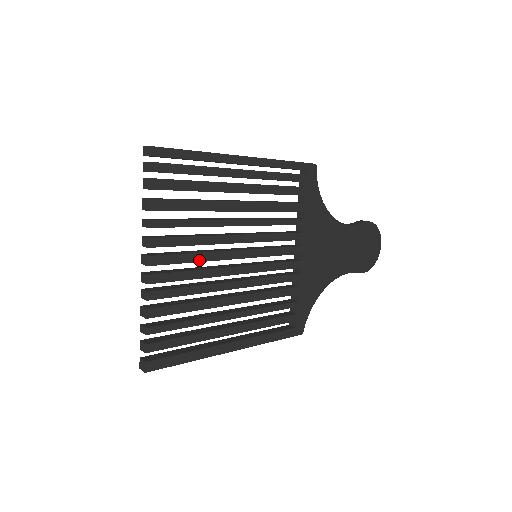
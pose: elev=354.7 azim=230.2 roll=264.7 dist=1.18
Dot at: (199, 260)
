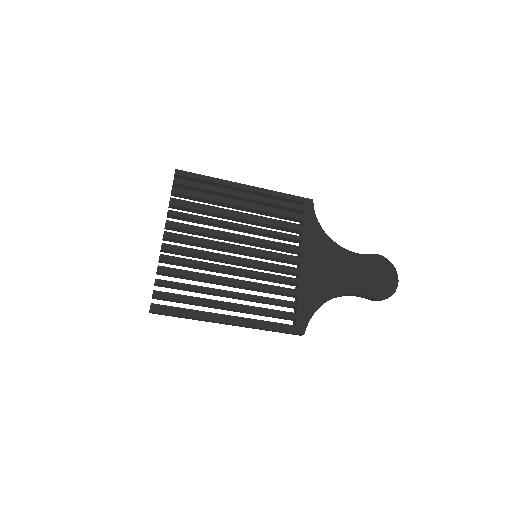
Dot at: (203, 244)
